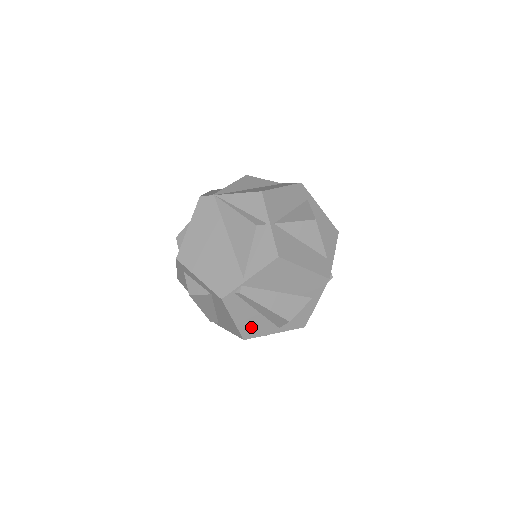
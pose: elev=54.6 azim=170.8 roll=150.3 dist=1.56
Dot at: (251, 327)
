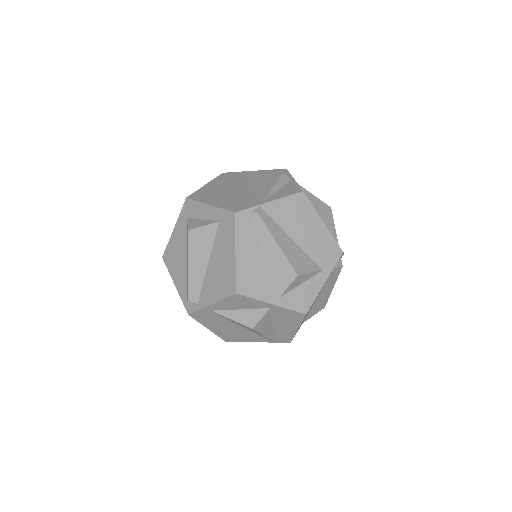
Dot at: (250, 276)
